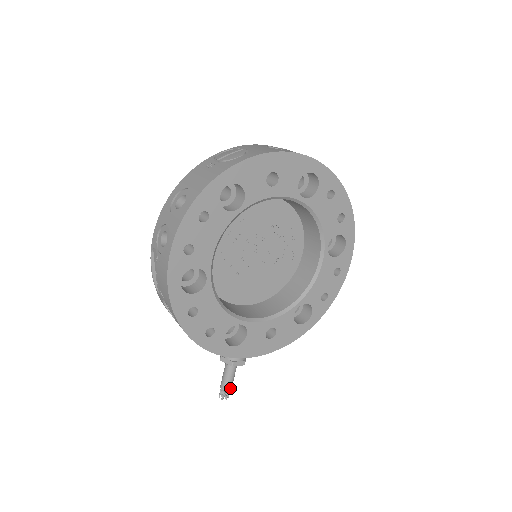
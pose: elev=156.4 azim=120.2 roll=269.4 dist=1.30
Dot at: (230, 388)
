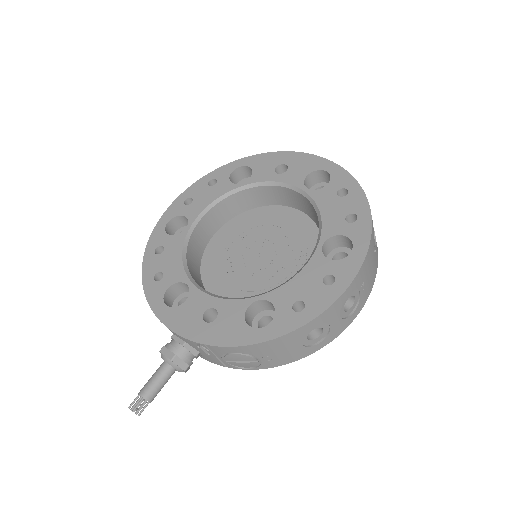
Dot at: (144, 394)
